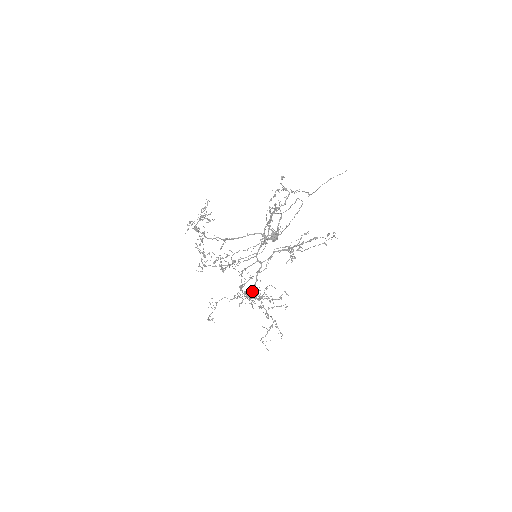
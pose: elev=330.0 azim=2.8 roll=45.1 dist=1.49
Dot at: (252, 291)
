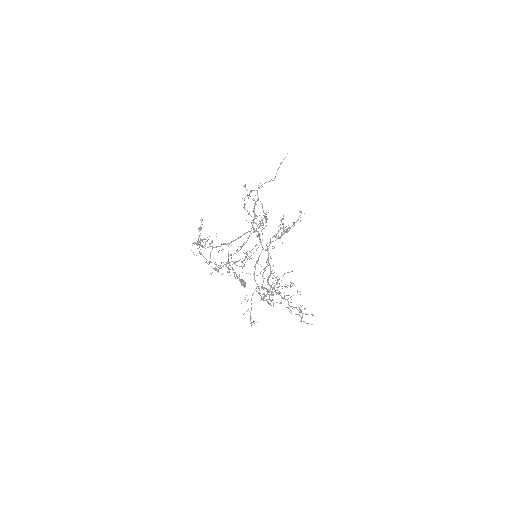
Dot at: (269, 285)
